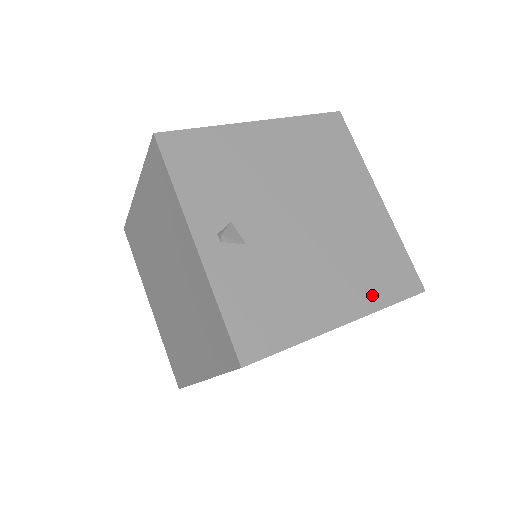
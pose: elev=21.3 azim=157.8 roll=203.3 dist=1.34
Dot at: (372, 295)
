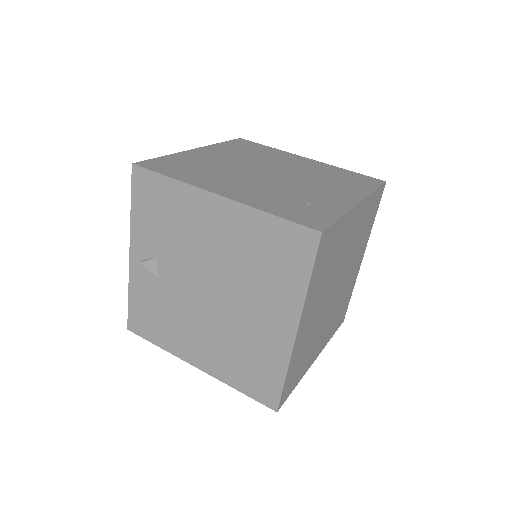
Dot at: (228, 374)
